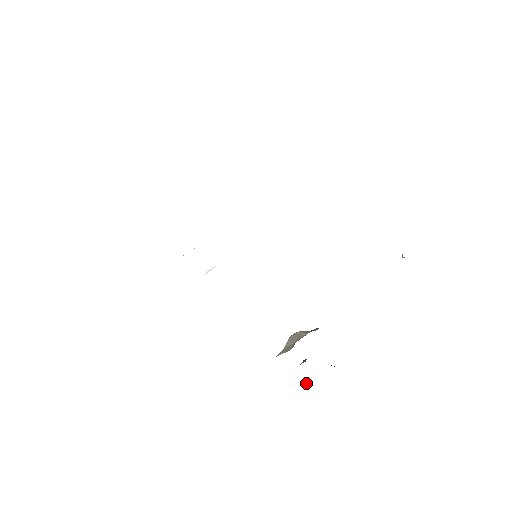
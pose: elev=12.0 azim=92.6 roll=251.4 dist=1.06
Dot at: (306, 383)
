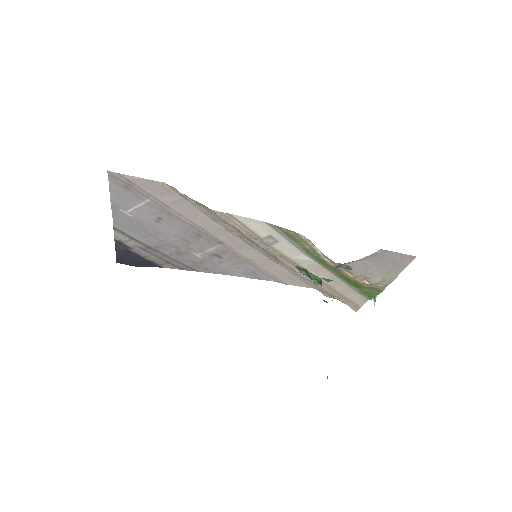
Dot at: occluded
